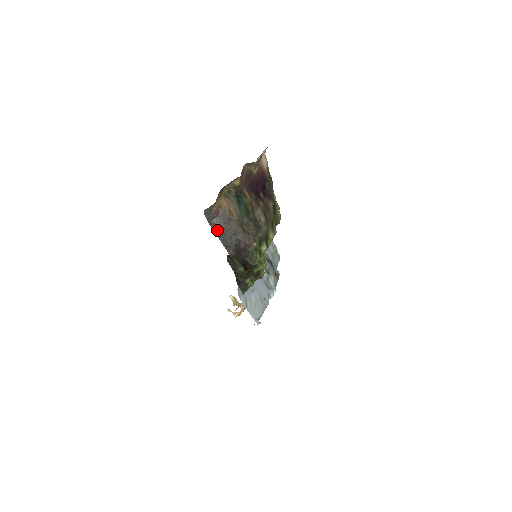
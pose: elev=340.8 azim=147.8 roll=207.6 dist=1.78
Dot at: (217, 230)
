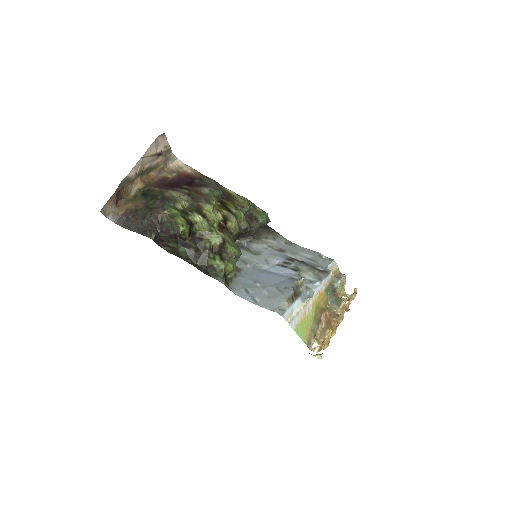
Dot at: (130, 227)
